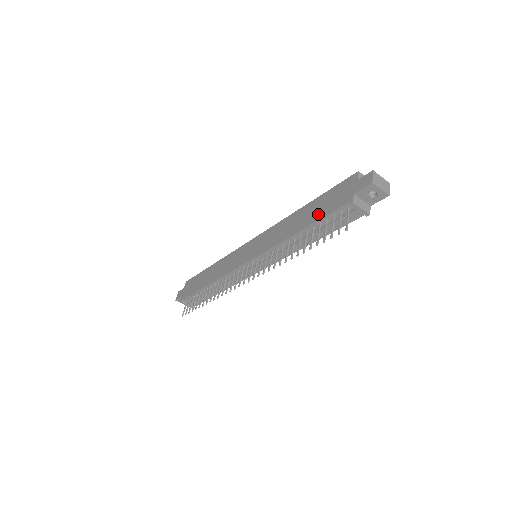
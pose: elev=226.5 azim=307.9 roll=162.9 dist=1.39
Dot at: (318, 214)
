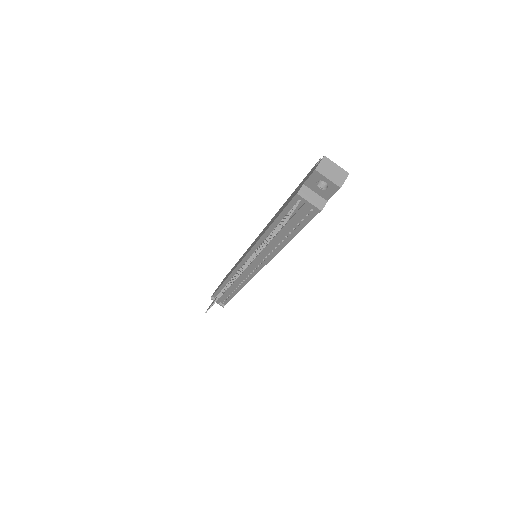
Dot at: (282, 209)
